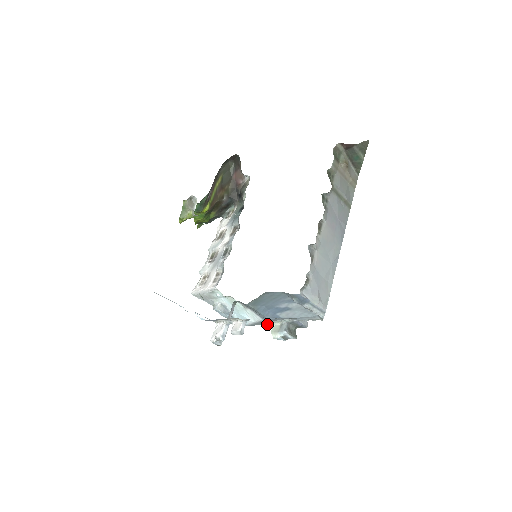
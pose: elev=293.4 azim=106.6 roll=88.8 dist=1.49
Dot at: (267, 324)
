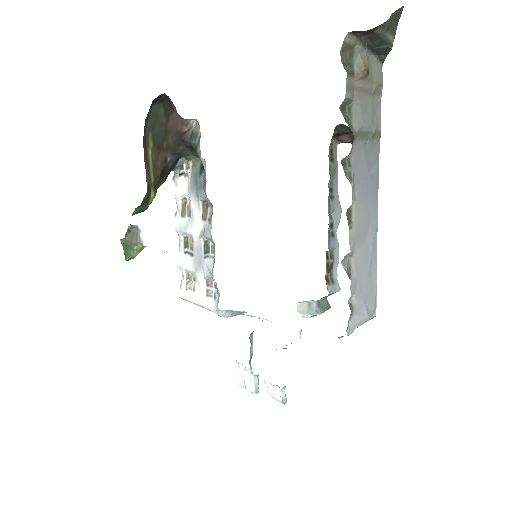
Dot at: occluded
